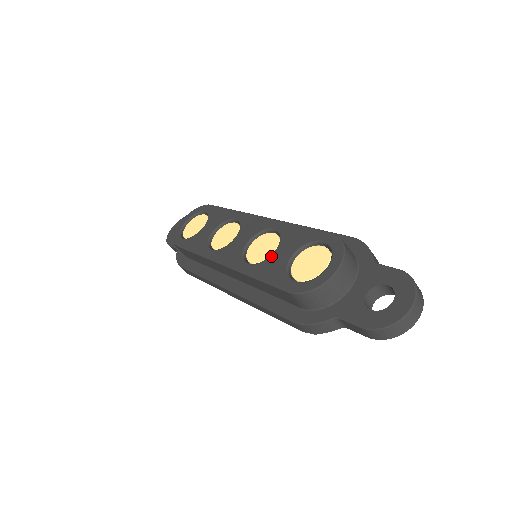
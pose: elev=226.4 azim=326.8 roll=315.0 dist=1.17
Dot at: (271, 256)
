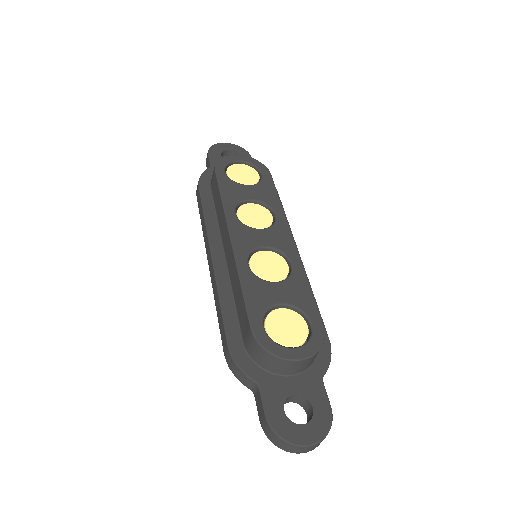
Dot at: (269, 282)
